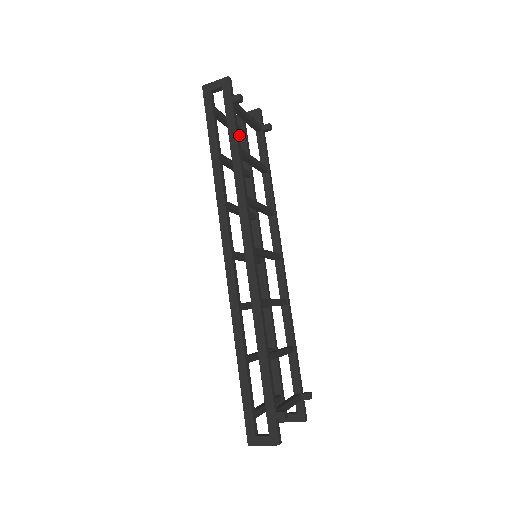
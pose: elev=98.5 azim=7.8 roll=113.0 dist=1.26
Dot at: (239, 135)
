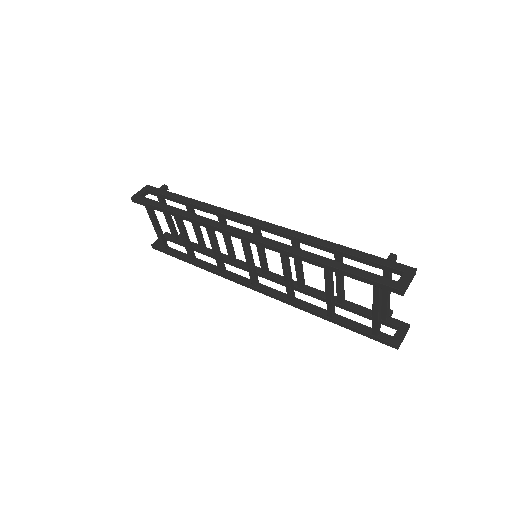
Dot at: (165, 246)
